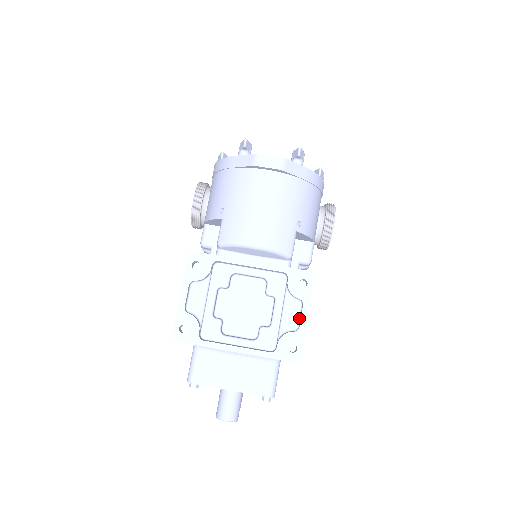
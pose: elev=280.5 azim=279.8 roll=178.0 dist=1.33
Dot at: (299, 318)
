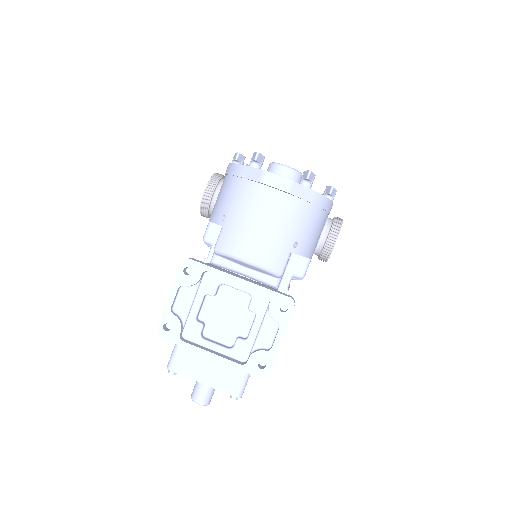
Dot at: (274, 338)
